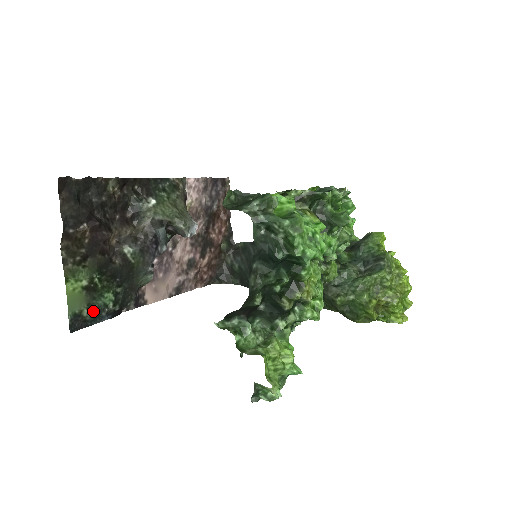
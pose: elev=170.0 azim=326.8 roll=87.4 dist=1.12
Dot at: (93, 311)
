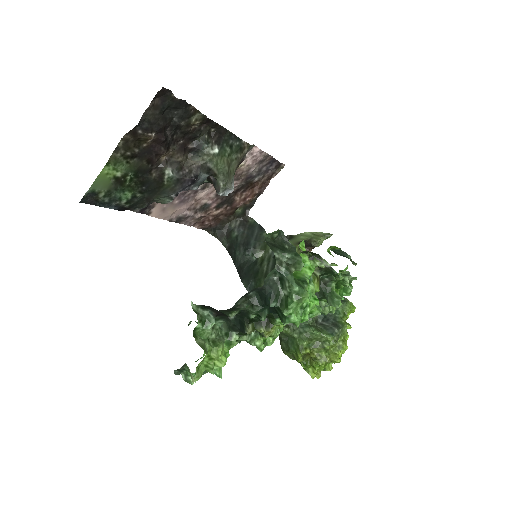
Dot at: (108, 197)
